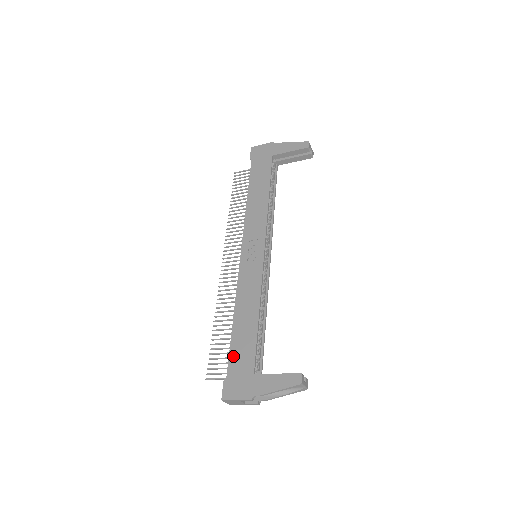
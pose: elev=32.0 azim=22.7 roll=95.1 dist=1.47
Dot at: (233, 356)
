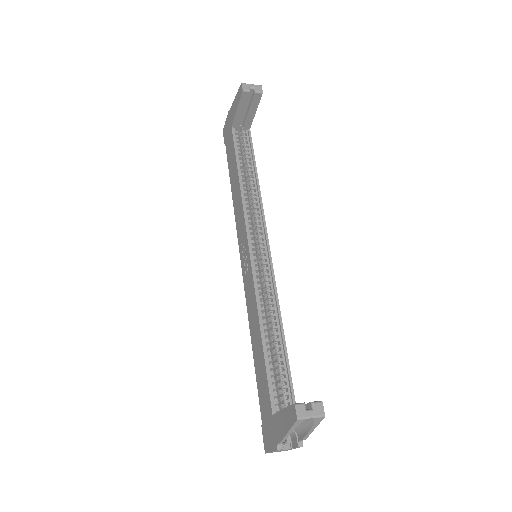
Dot at: (259, 395)
